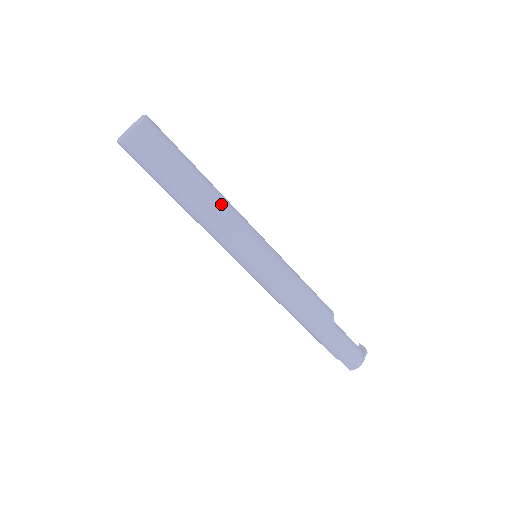
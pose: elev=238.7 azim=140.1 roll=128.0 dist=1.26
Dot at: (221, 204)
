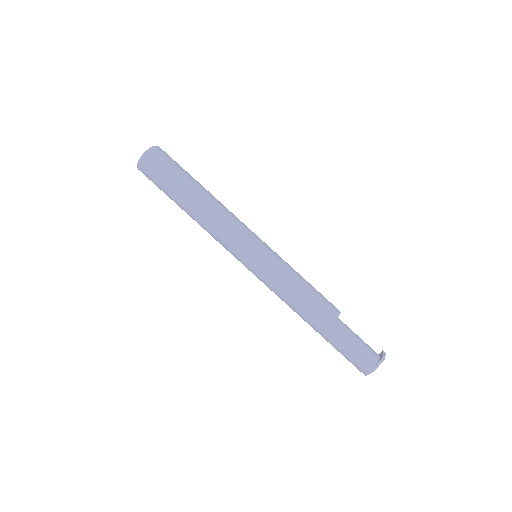
Dot at: (213, 212)
